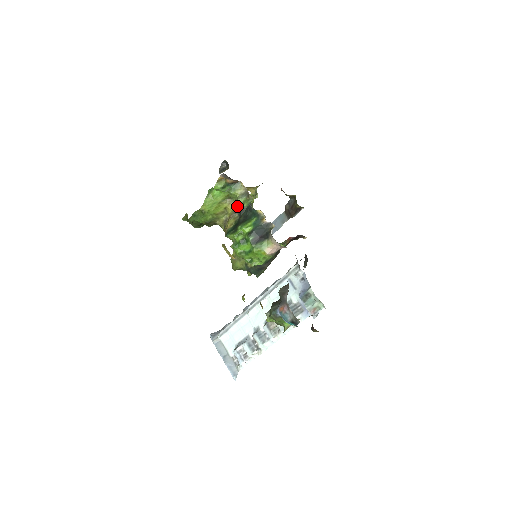
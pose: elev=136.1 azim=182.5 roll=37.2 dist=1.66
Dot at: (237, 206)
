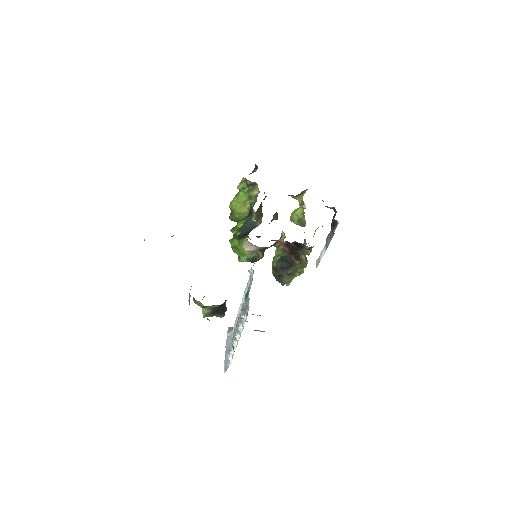
Dot at: occluded
